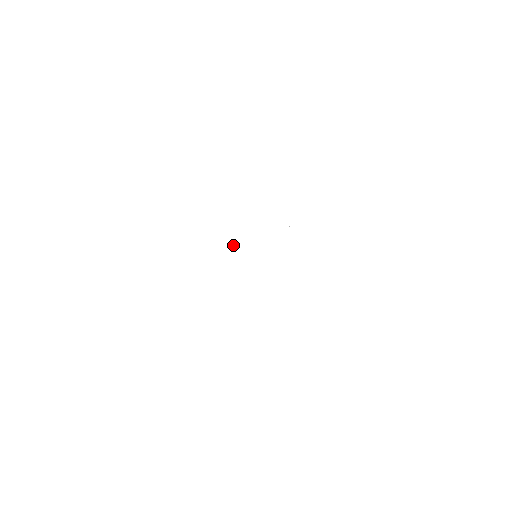
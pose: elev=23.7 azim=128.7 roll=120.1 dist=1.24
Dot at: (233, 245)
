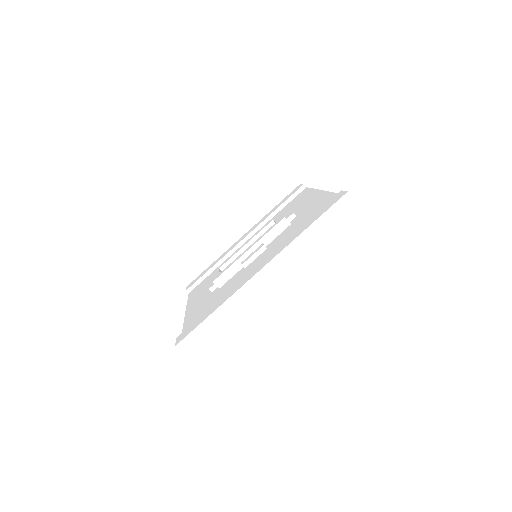
Dot at: (214, 283)
